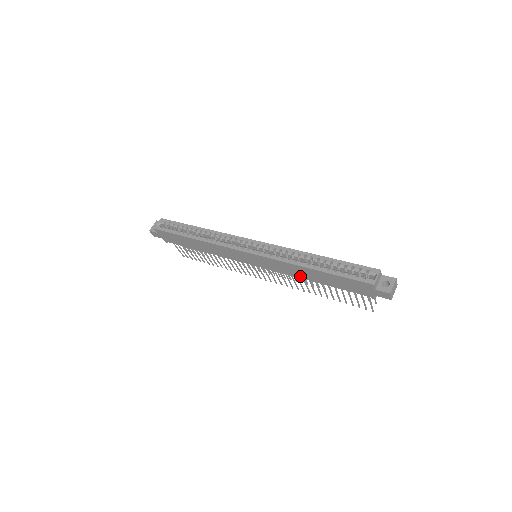
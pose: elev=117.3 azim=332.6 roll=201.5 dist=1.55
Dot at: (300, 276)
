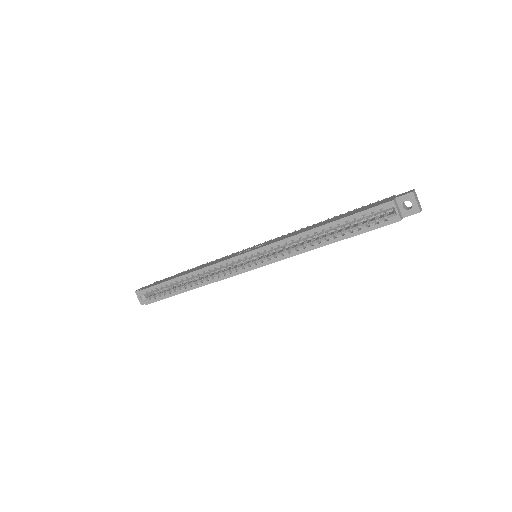
Dot at: occluded
